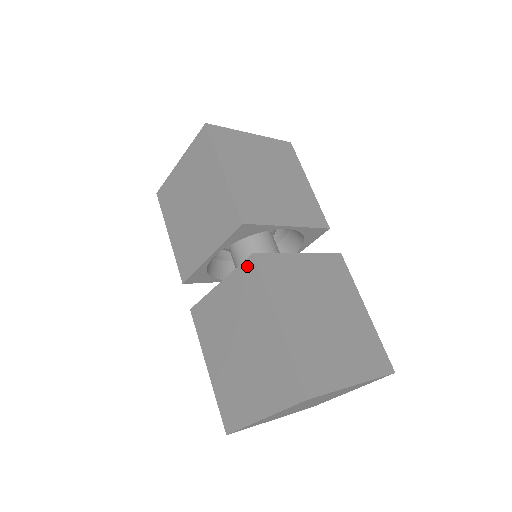
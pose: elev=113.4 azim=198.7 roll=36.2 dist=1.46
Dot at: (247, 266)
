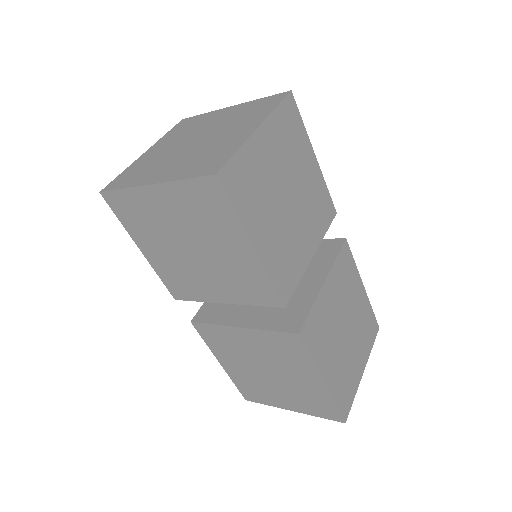
Dot at: (288, 338)
